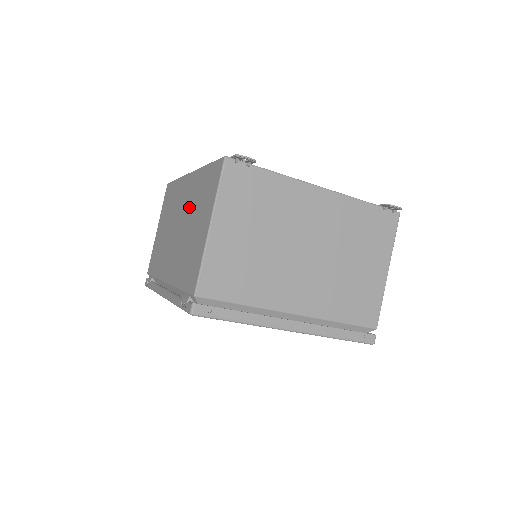
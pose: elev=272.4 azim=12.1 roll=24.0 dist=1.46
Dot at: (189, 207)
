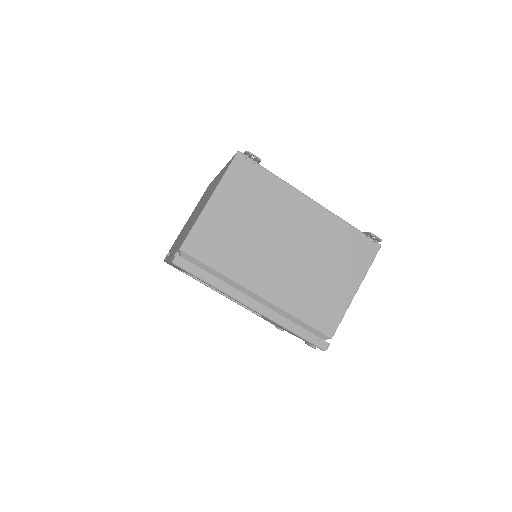
Dot at: (208, 193)
